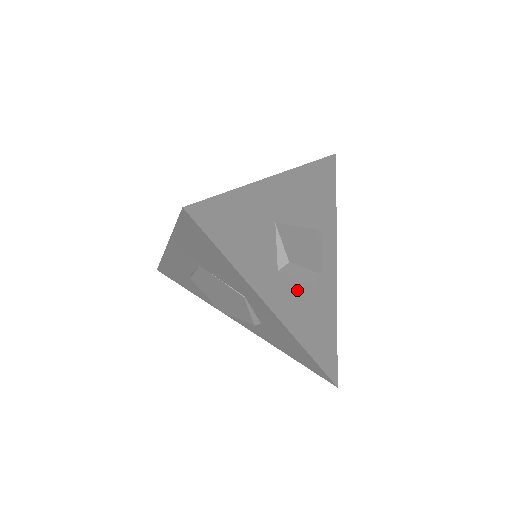
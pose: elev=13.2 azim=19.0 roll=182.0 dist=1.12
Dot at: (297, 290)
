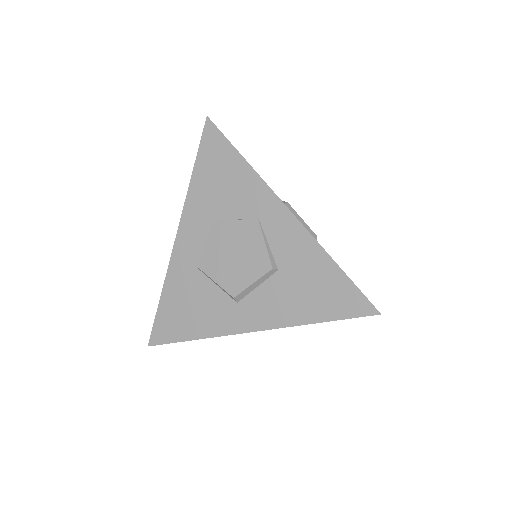
Dot at: occluded
